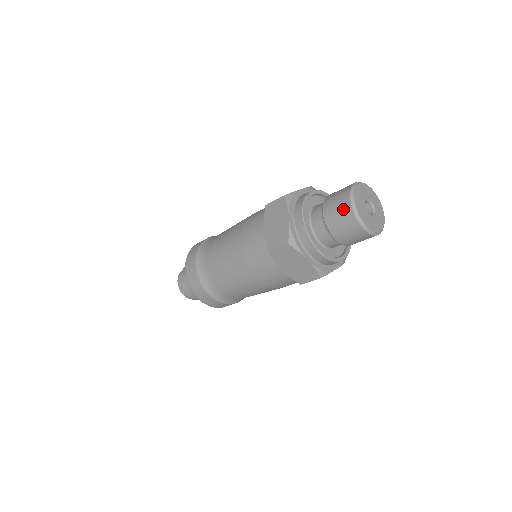
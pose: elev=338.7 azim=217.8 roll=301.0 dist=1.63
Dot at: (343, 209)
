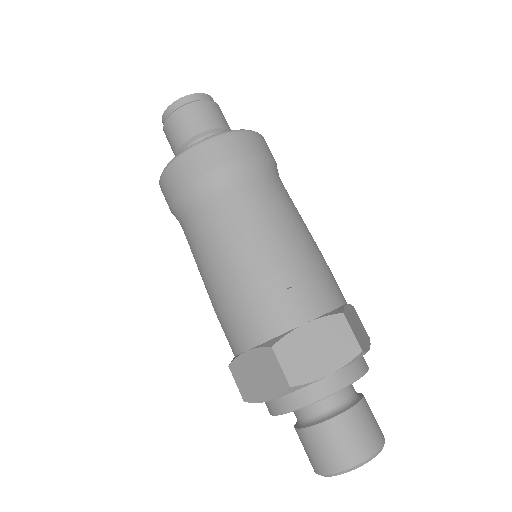
Dot at: (314, 462)
